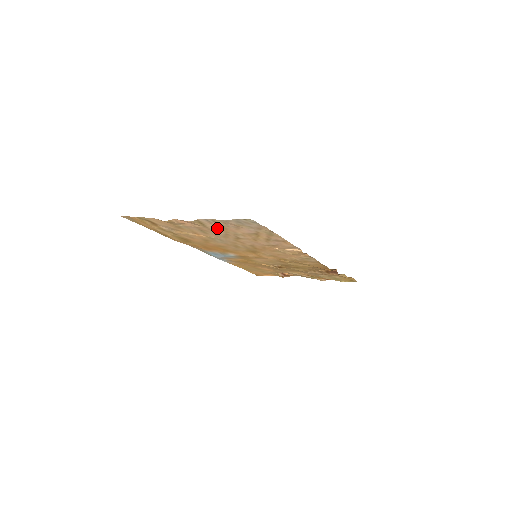
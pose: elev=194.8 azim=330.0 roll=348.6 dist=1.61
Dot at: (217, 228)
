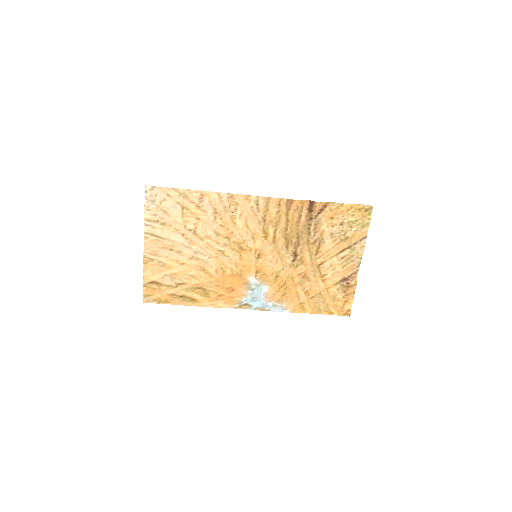
Dot at: (166, 231)
